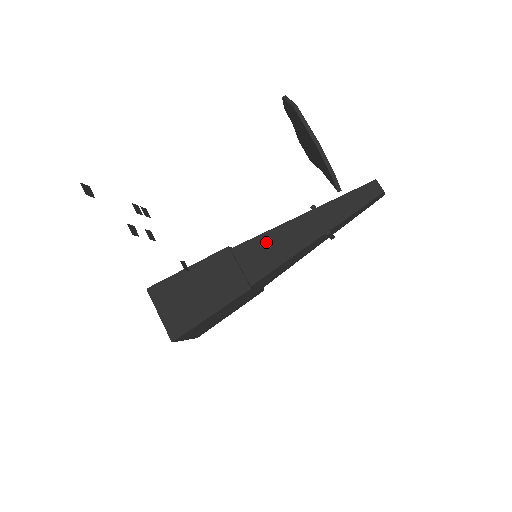
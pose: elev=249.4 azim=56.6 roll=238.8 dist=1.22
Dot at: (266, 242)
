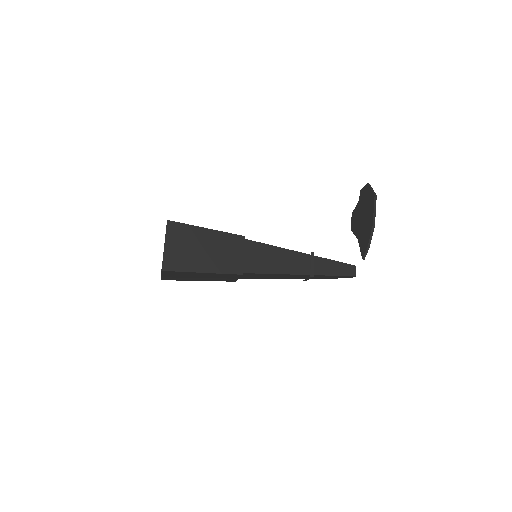
Dot at: (270, 252)
